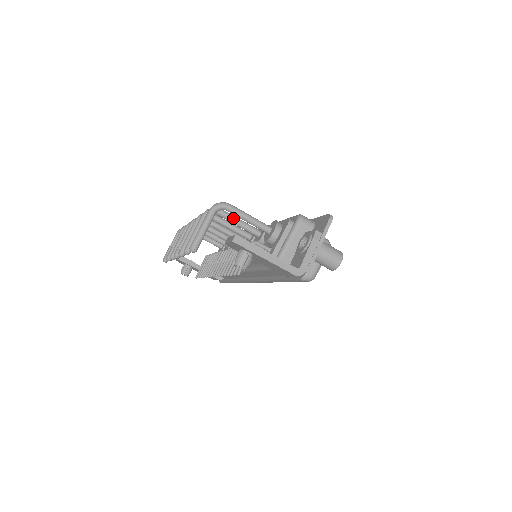
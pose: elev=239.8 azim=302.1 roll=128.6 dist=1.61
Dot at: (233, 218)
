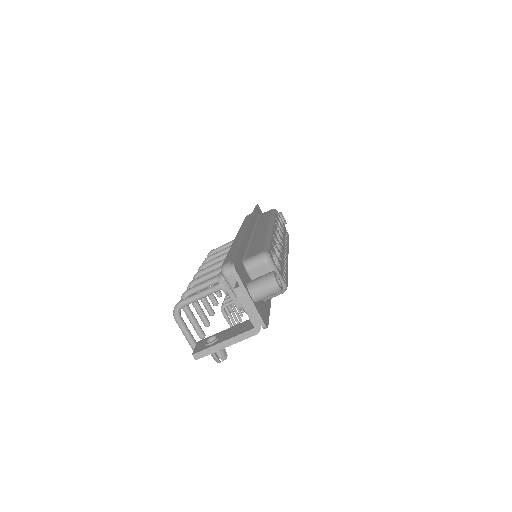
Dot at: (199, 288)
